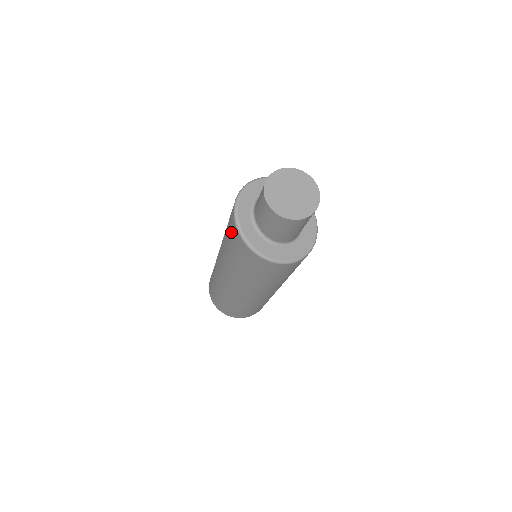
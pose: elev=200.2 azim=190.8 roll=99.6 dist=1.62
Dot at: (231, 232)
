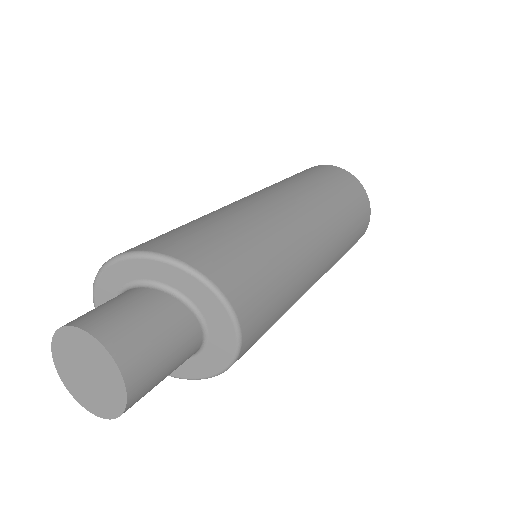
Dot at: occluded
